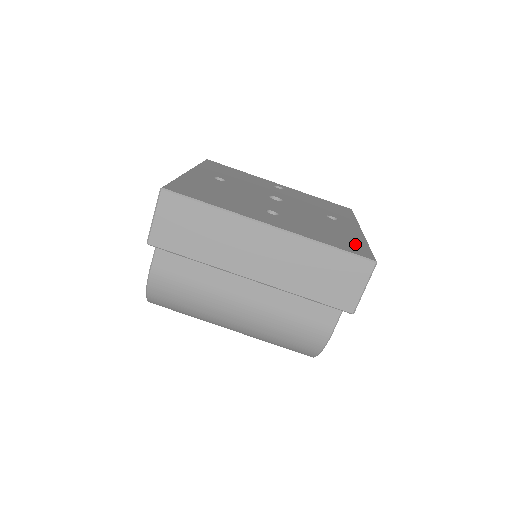
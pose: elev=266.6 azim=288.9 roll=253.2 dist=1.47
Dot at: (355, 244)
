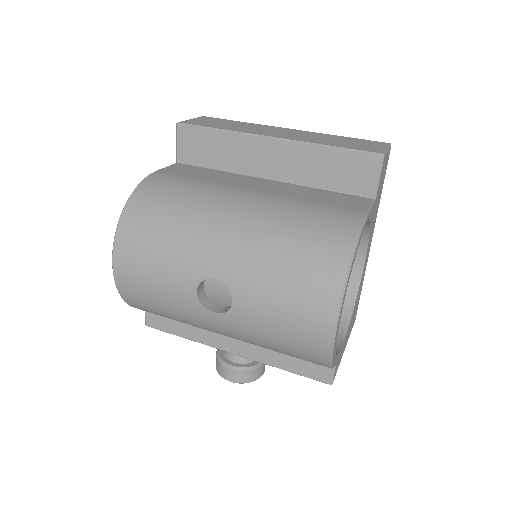
Dot at: occluded
